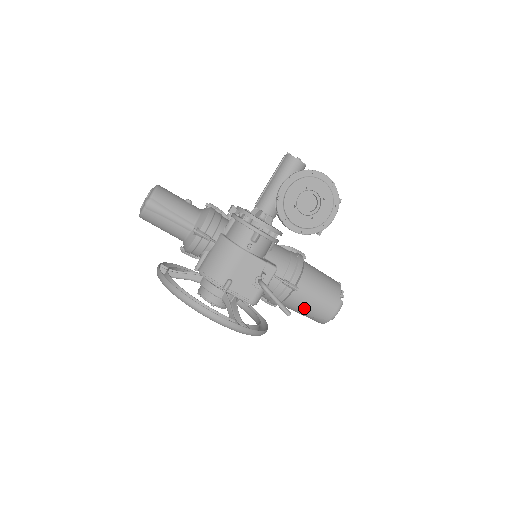
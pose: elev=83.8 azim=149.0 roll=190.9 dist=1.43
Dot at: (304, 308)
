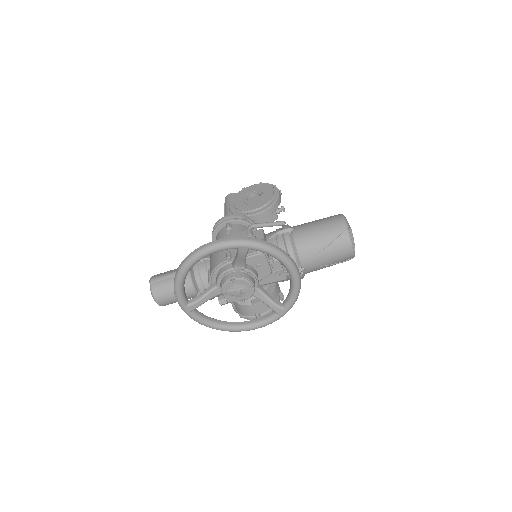
Dot at: (316, 239)
